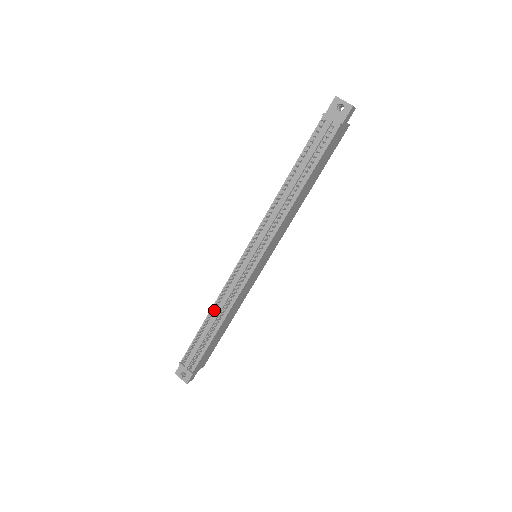
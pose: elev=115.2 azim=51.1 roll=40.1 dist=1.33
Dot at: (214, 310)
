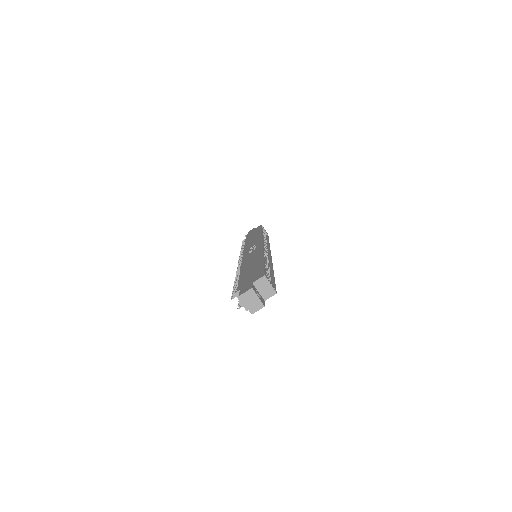
Dot at: occluded
